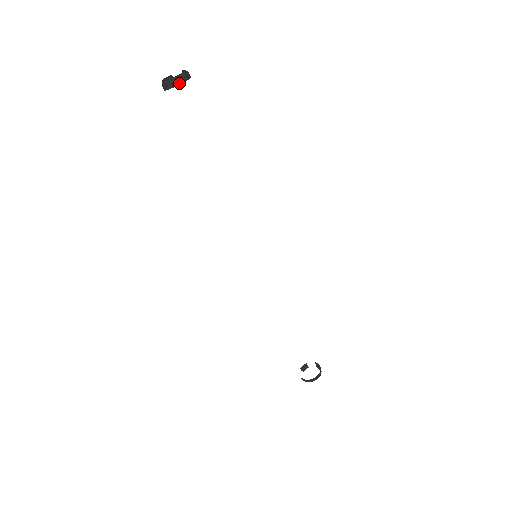
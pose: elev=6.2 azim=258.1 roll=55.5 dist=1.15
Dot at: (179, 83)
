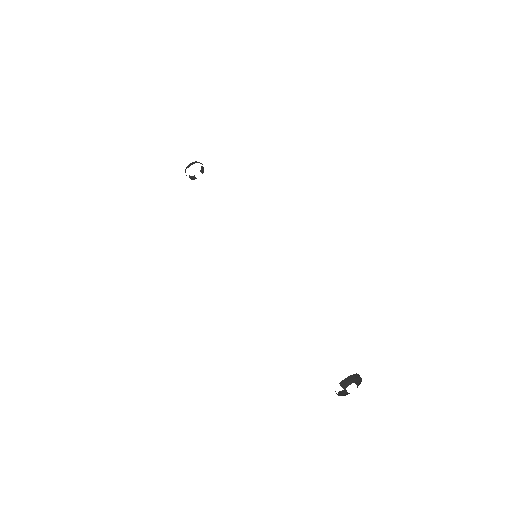
Dot at: occluded
